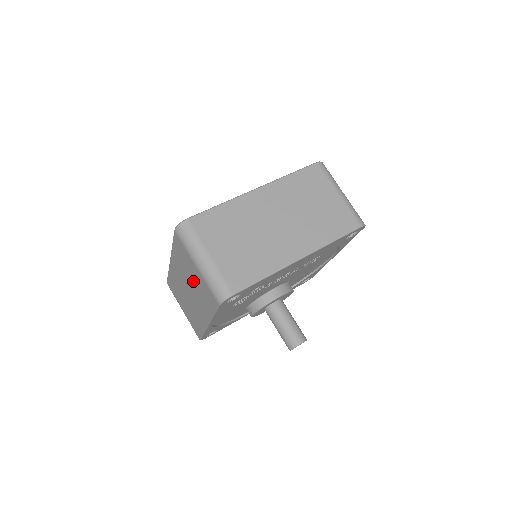
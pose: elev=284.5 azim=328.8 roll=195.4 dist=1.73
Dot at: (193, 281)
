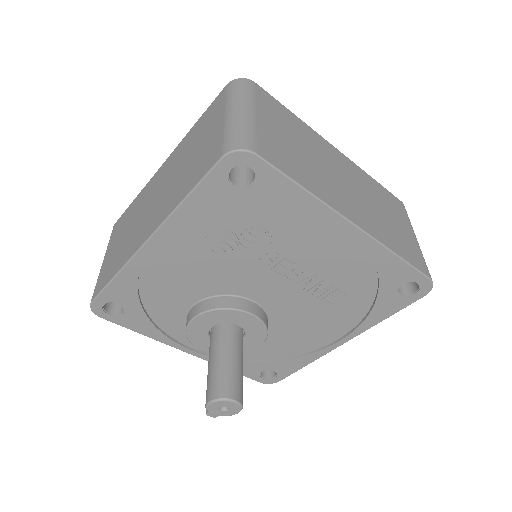
Dot at: (190, 158)
